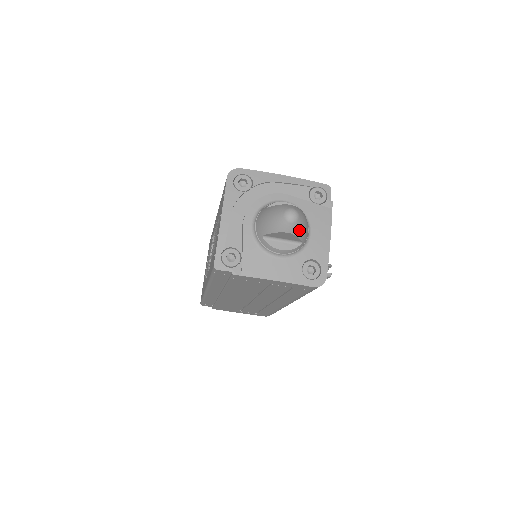
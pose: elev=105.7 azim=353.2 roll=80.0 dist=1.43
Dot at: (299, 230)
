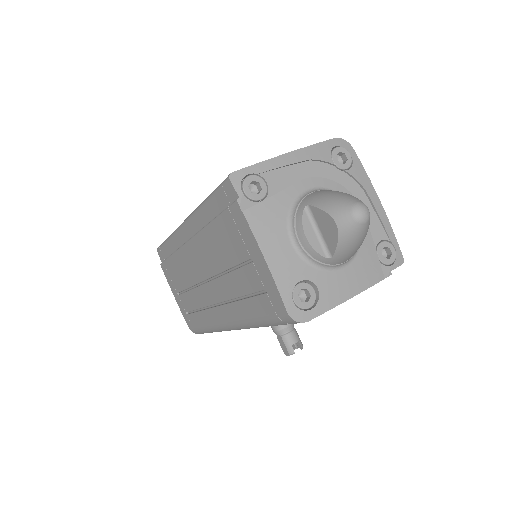
Dot at: (348, 237)
